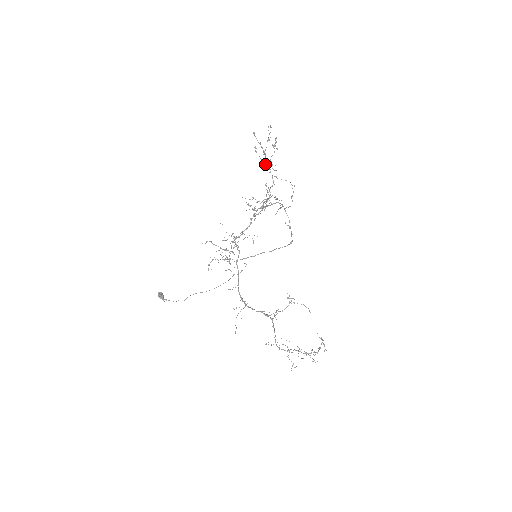
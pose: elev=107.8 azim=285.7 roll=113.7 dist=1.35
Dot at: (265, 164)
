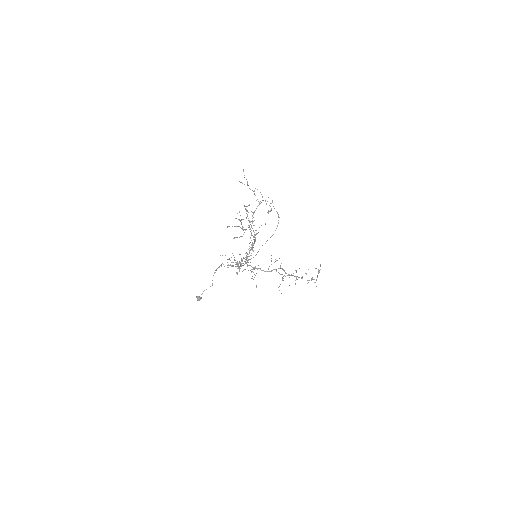
Dot at: occluded
